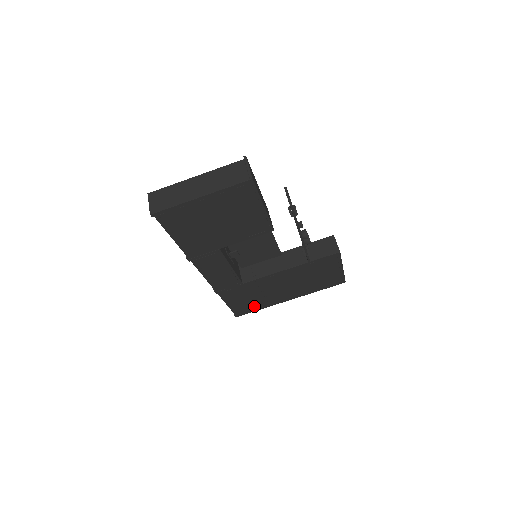
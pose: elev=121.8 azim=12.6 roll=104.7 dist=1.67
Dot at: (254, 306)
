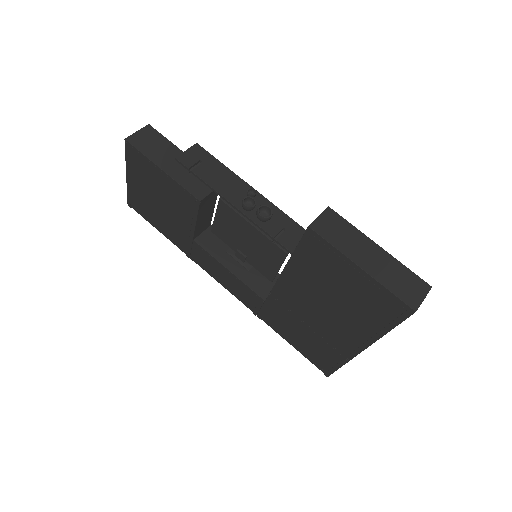
Dot at: (326, 355)
